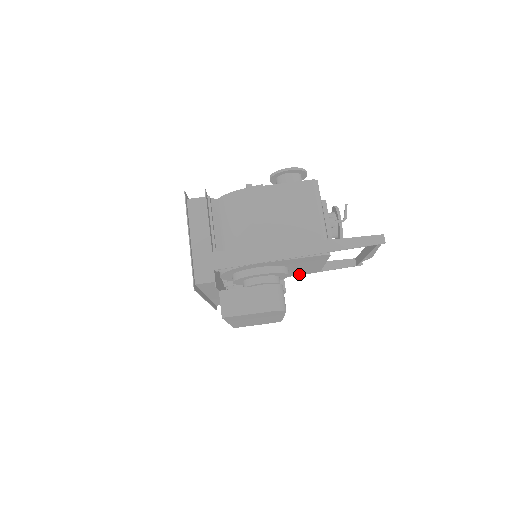
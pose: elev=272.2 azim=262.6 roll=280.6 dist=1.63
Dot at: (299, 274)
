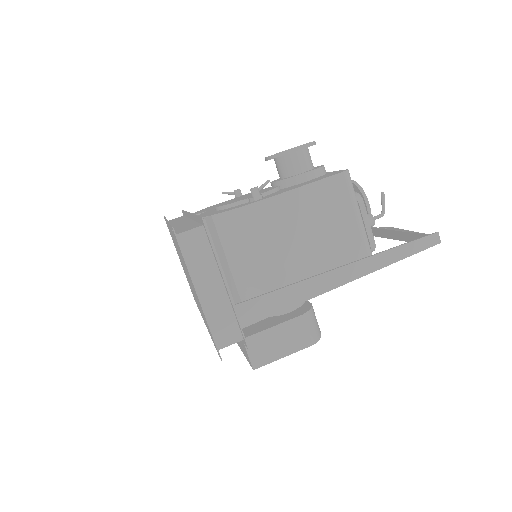
Dot at: occluded
